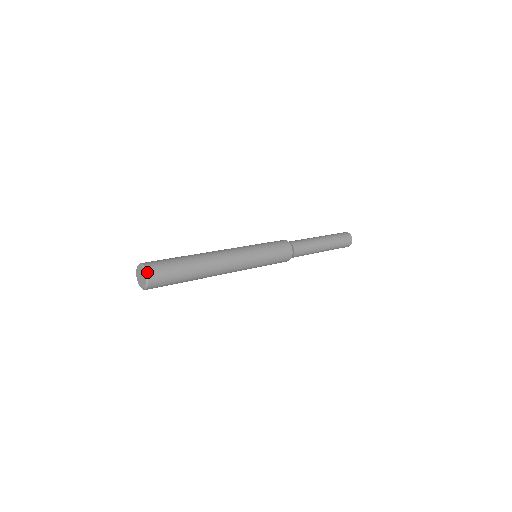
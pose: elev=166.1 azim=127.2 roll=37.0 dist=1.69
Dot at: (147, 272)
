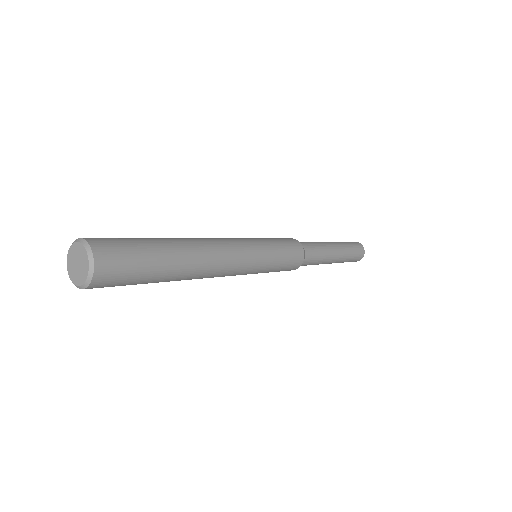
Dot at: (86, 240)
